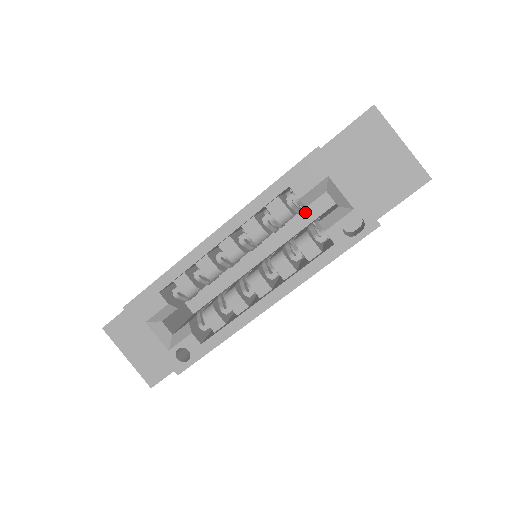
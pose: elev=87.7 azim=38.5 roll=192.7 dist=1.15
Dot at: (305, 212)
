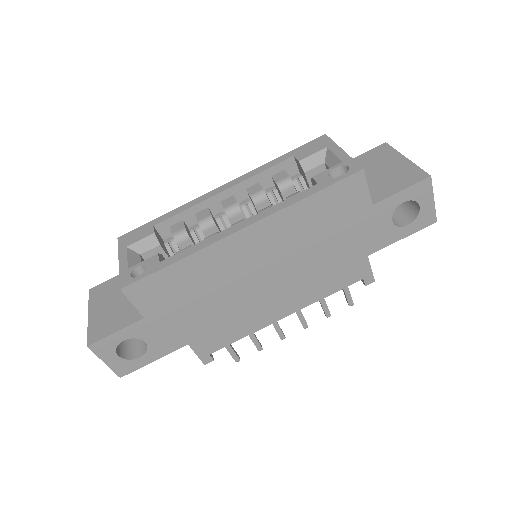
Dot at: occluded
